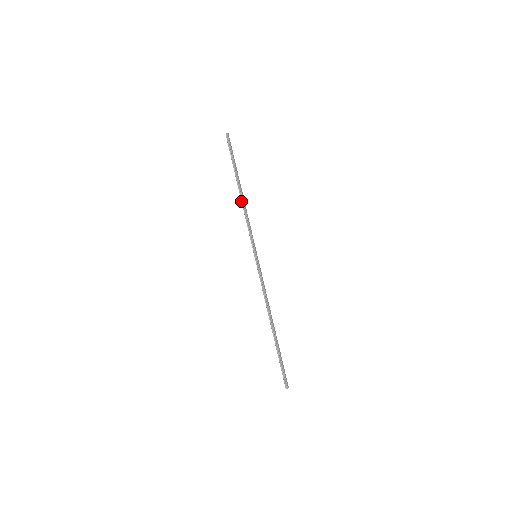
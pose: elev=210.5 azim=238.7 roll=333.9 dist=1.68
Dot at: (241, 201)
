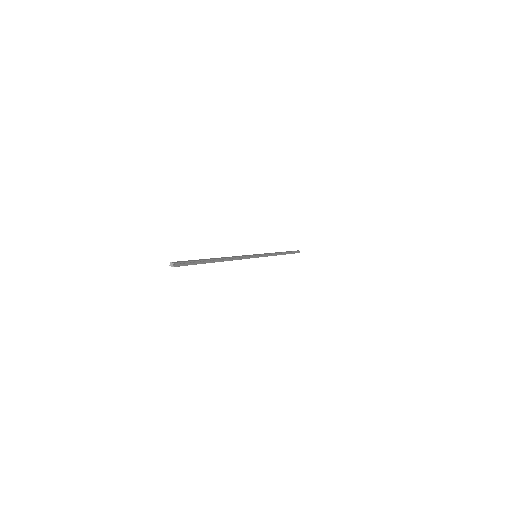
Dot at: occluded
